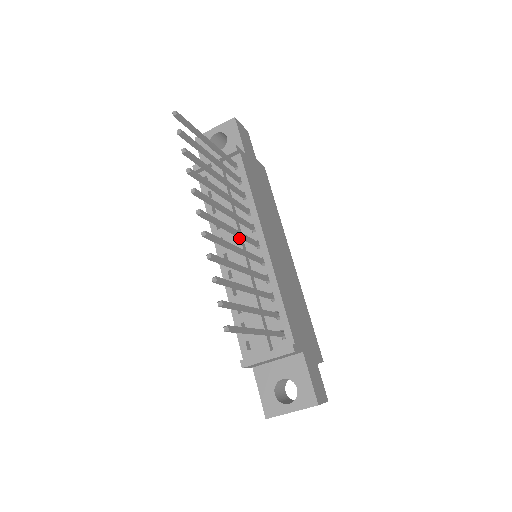
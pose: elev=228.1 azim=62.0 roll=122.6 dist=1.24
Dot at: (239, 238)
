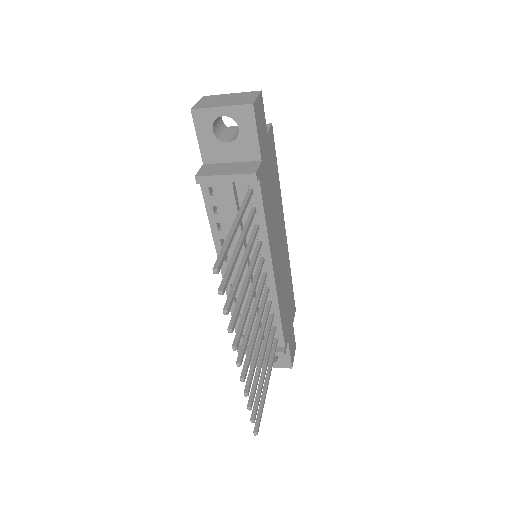
Dot at: occluded
